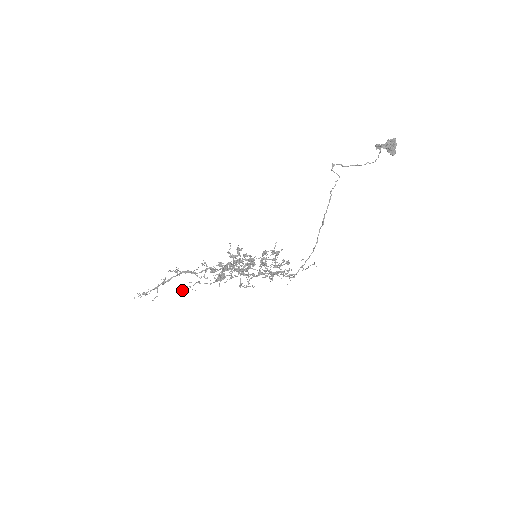
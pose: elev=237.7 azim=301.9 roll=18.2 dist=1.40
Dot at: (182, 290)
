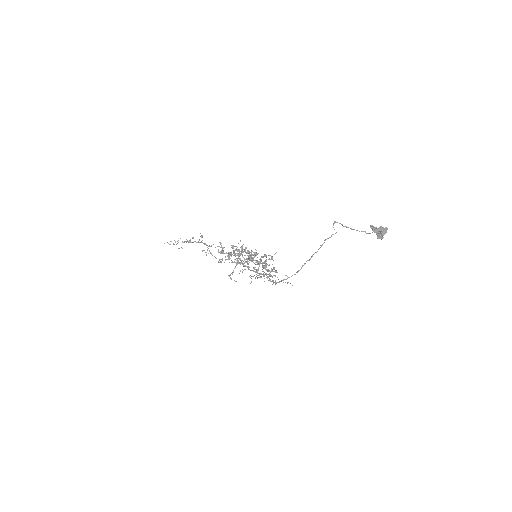
Dot at: (202, 250)
